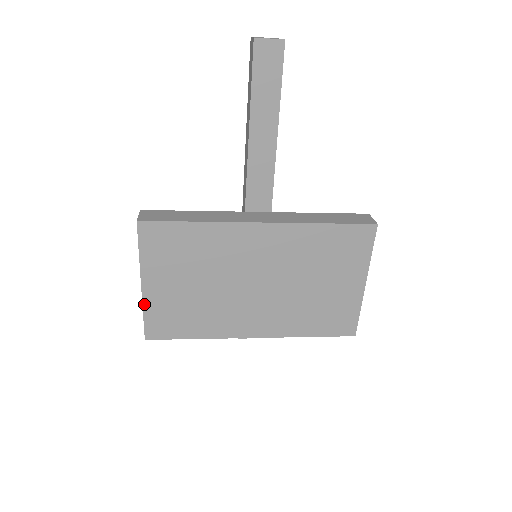
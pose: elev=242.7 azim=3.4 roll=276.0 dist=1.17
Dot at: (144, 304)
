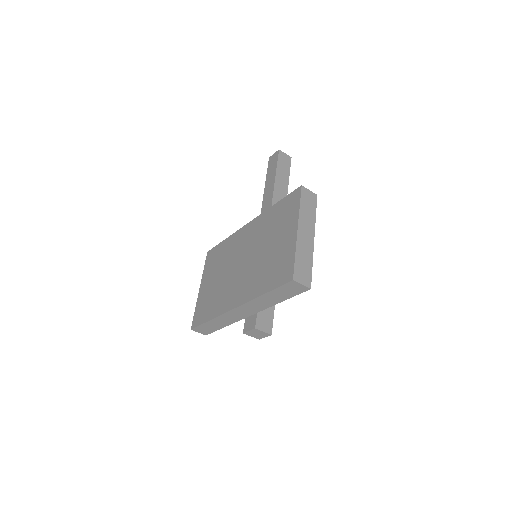
Dot at: (197, 302)
